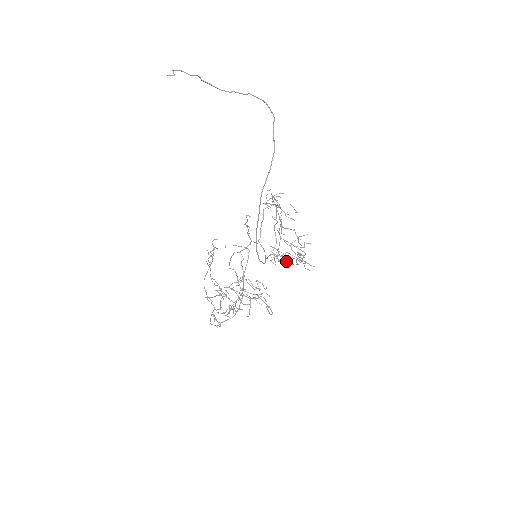
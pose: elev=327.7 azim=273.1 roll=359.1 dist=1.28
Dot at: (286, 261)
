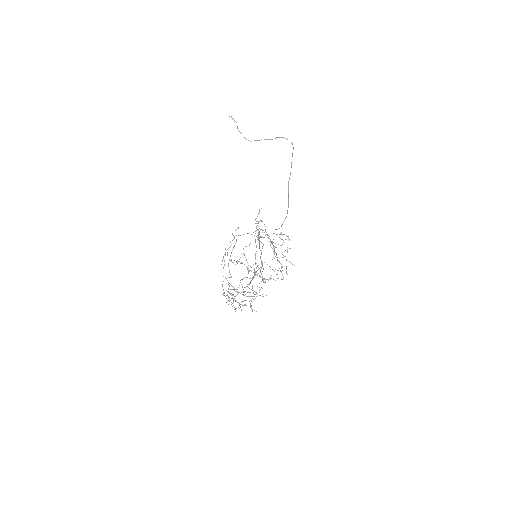
Dot at: (277, 257)
